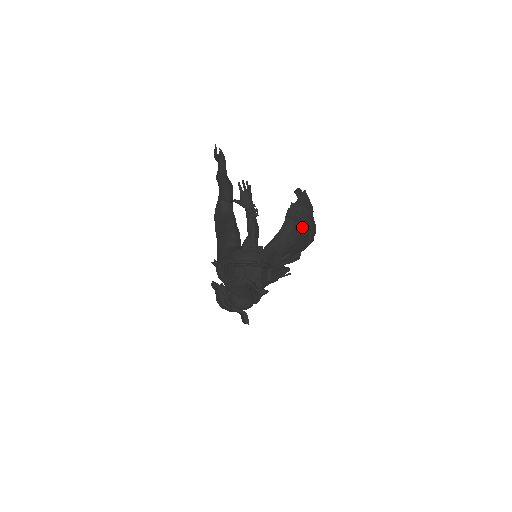
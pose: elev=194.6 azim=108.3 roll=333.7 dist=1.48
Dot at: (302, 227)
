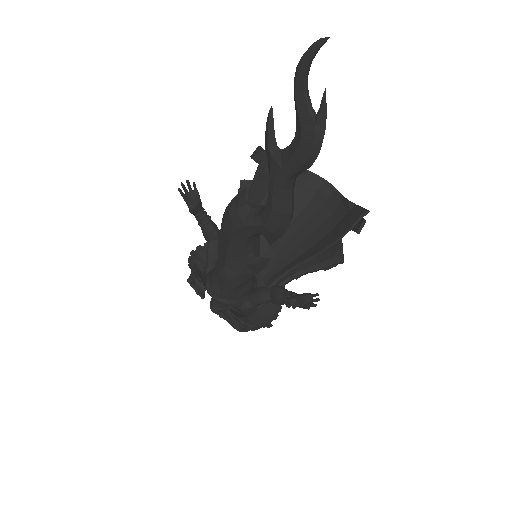
Dot at: occluded
